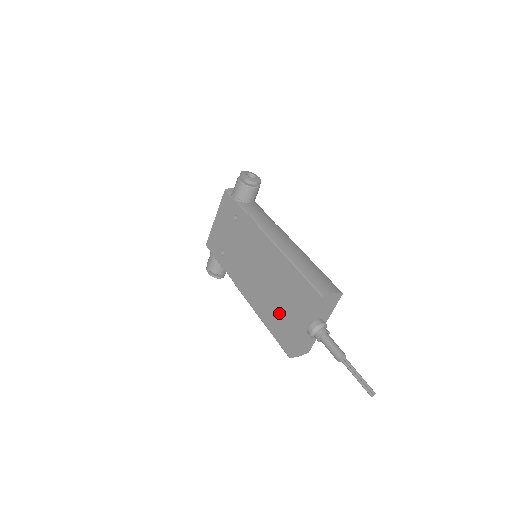
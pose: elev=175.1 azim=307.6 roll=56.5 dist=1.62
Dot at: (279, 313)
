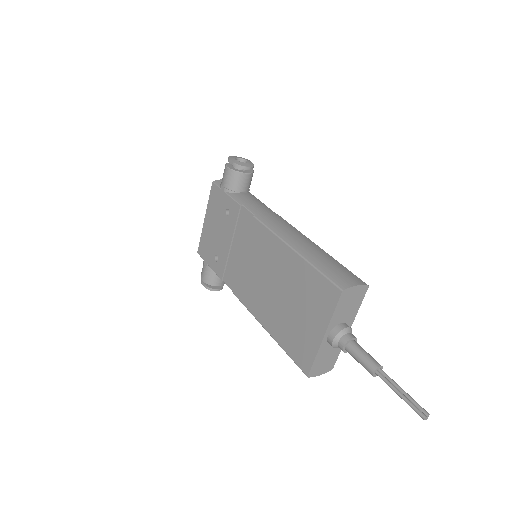
Dot at: (289, 321)
